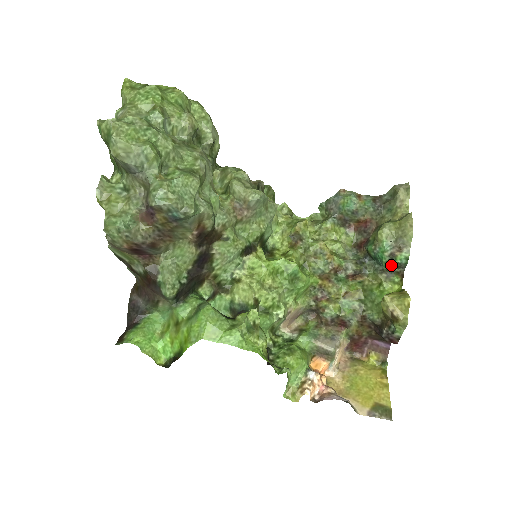
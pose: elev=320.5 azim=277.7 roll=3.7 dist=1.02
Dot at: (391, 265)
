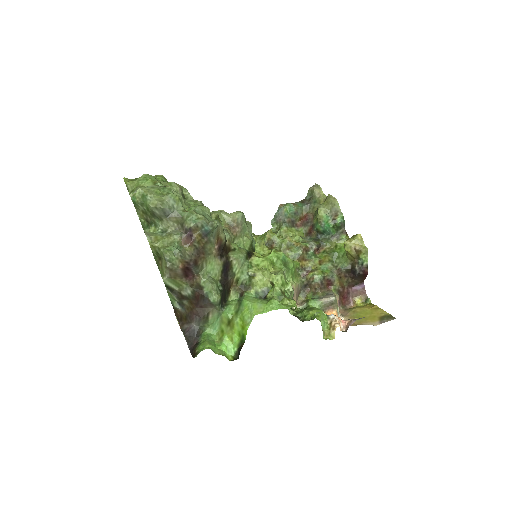
Dot at: (336, 229)
